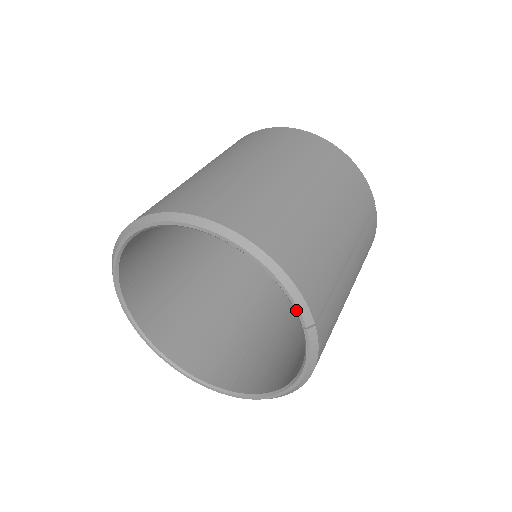
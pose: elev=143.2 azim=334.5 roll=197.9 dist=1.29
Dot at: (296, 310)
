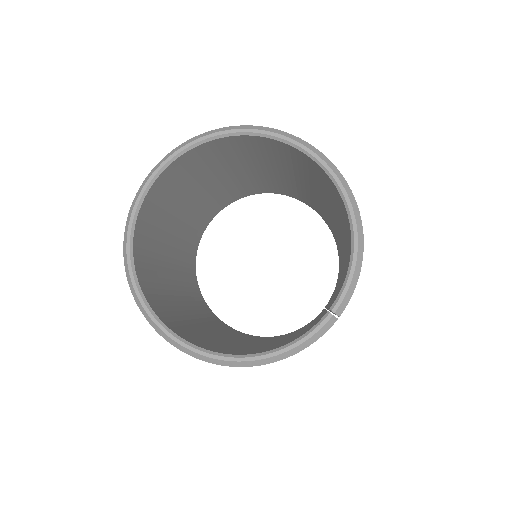
Dot at: (343, 293)
